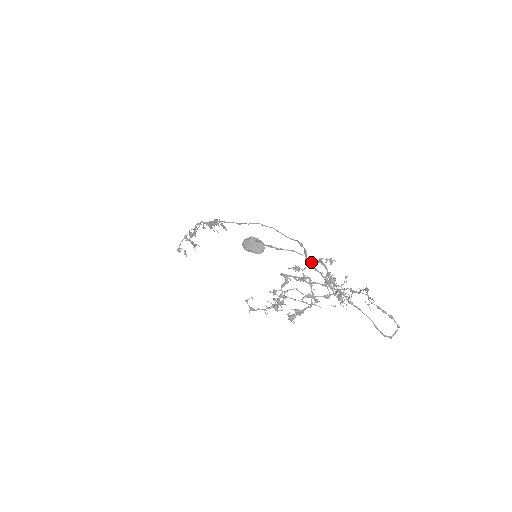
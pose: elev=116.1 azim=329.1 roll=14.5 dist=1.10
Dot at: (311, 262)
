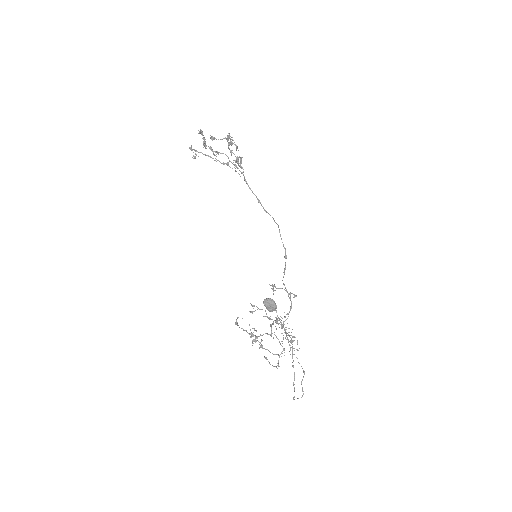
Dot at: occluded
